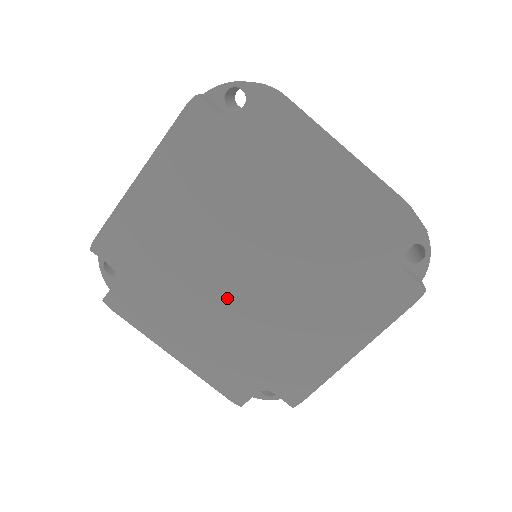
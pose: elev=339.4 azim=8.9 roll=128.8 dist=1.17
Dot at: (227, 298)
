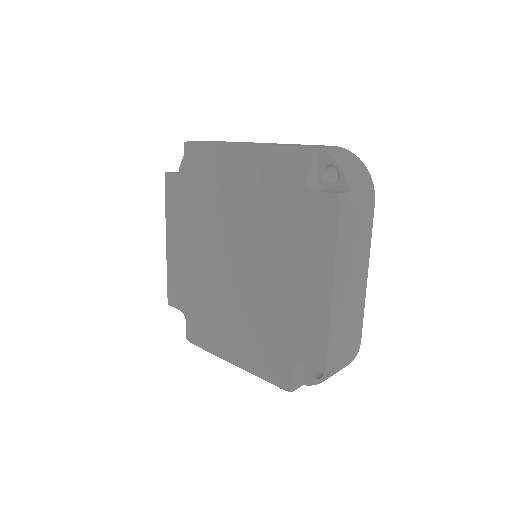
Dot at: (213, 256)
